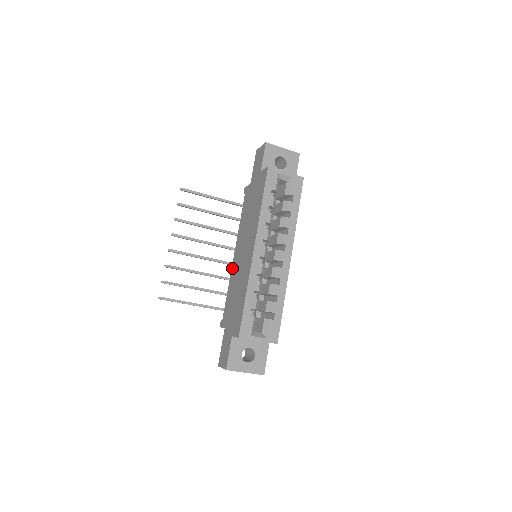
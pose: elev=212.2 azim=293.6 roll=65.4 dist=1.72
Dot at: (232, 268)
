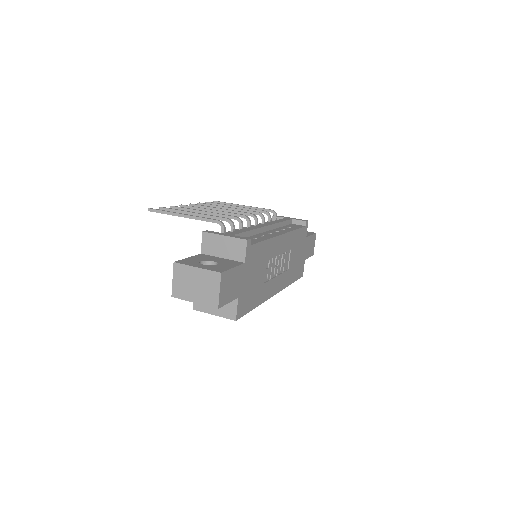
Dot at: occluded
